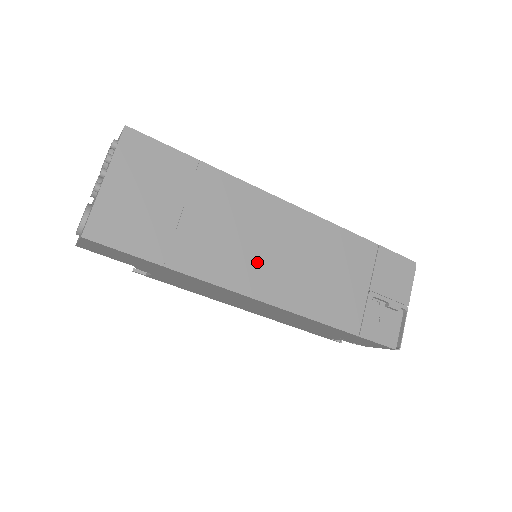
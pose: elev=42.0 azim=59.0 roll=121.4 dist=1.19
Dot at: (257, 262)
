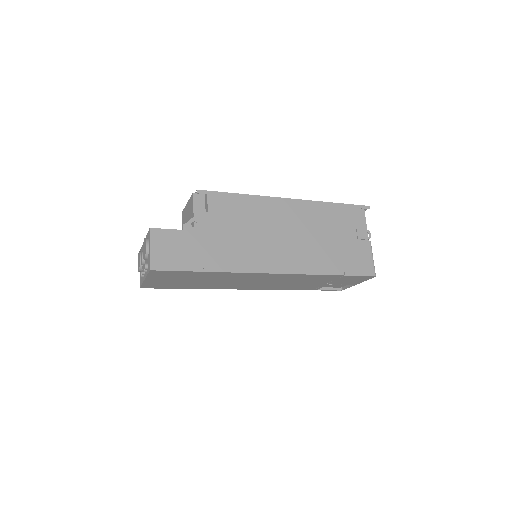
Dot at: (245, 285)
